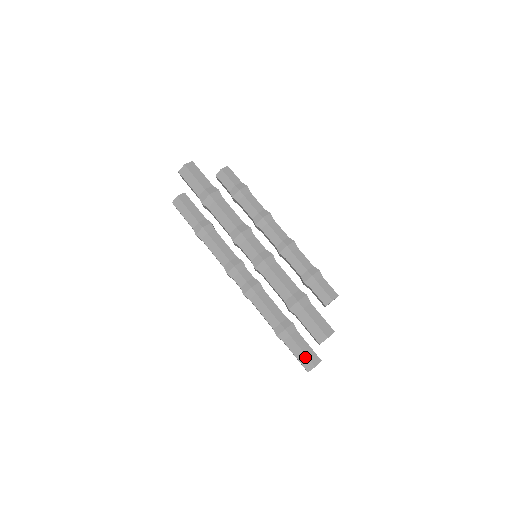
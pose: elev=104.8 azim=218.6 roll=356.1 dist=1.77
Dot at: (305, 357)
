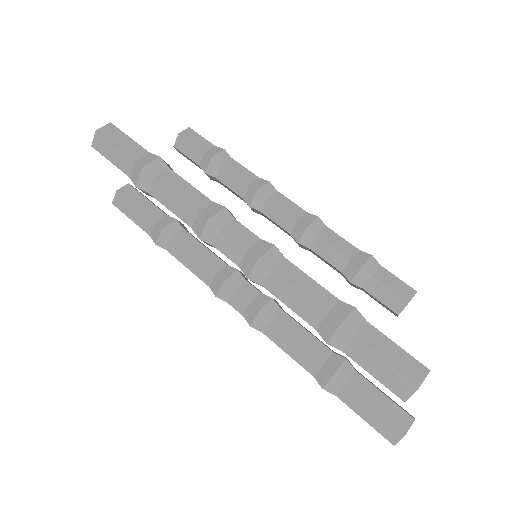
Dot at: (382, 419)
